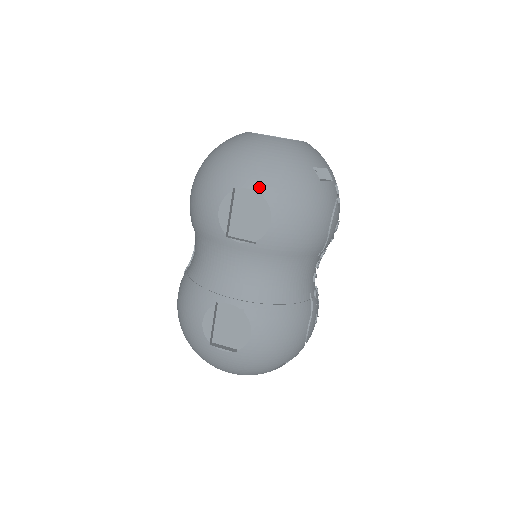
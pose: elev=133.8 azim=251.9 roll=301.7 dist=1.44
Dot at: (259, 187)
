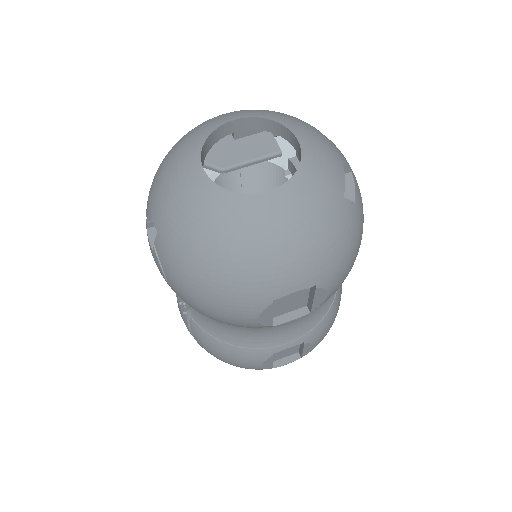
Dot at: (307, 283)
